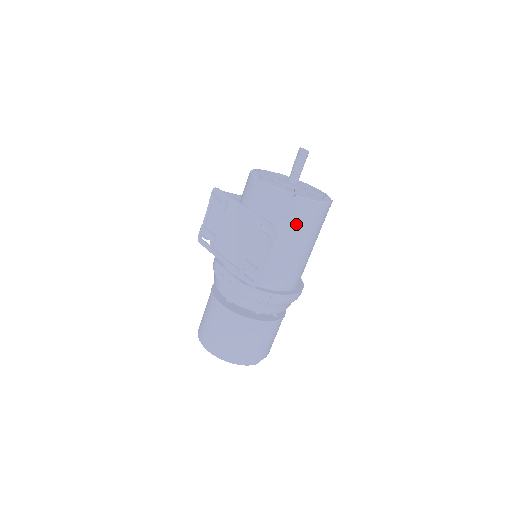
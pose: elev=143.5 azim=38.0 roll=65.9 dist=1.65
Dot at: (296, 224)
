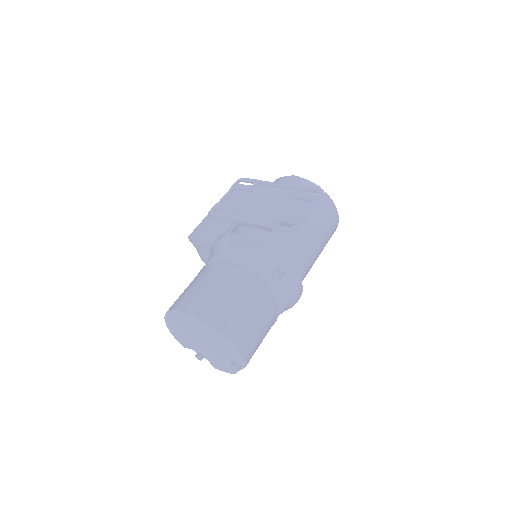
Dot at: (321, 215)
